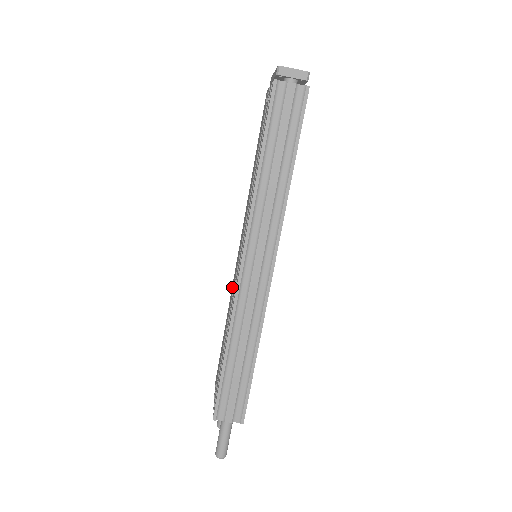
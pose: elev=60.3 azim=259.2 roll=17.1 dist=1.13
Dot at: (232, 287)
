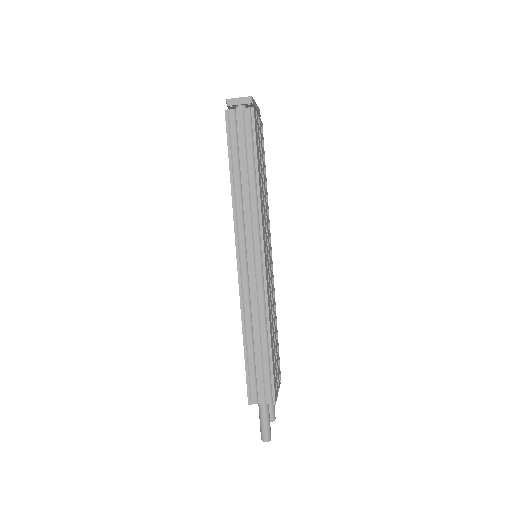
Dot at: occluded
